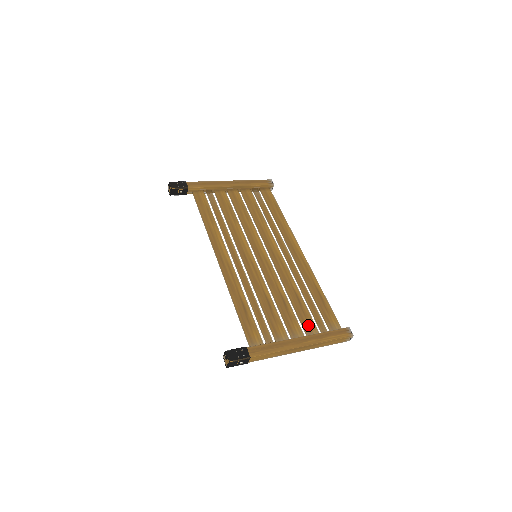
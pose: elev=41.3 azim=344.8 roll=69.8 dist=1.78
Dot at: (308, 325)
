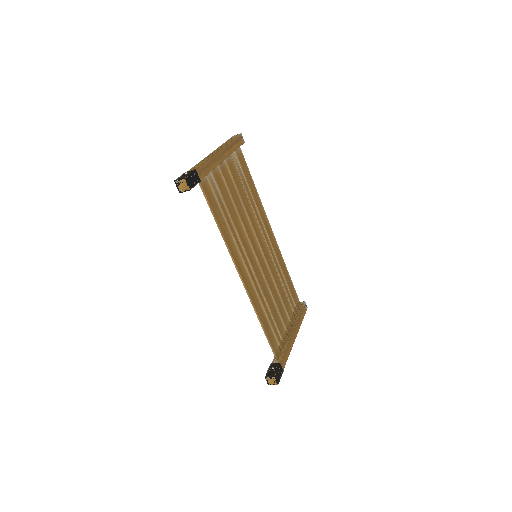
Dot at: (291, 313)
